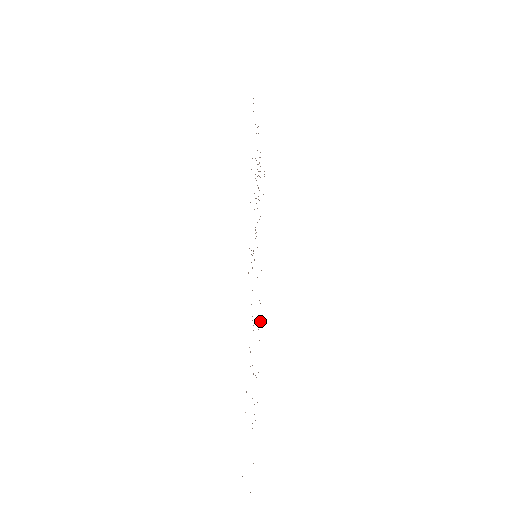
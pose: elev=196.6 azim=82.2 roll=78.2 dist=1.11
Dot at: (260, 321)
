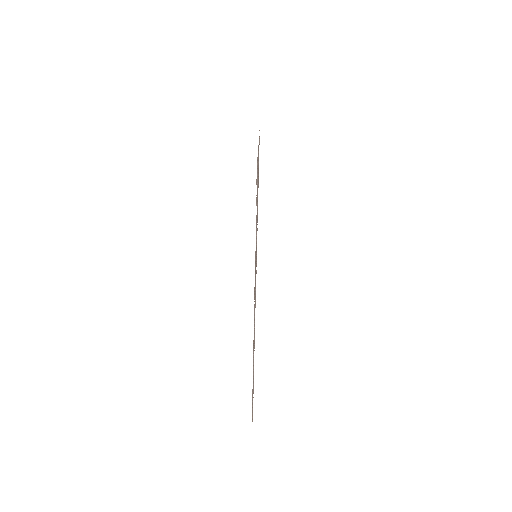
Dot at: (254, 304)
